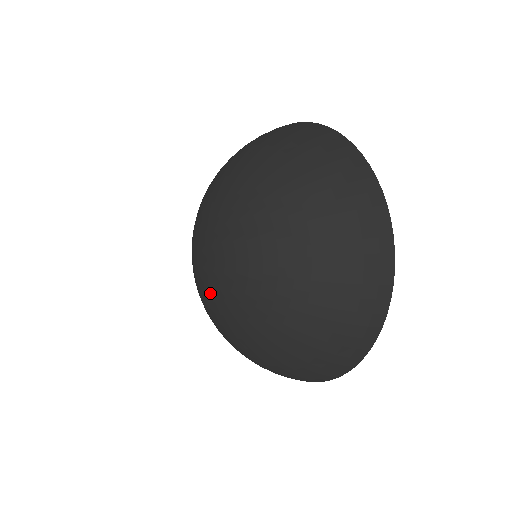
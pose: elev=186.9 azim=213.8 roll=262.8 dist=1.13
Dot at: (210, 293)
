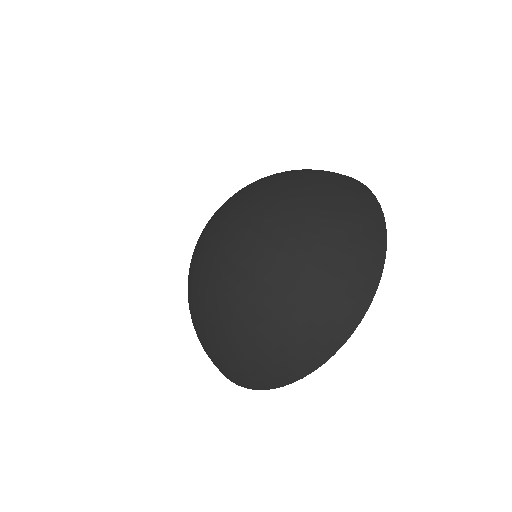
Dot at: (211, 262)
